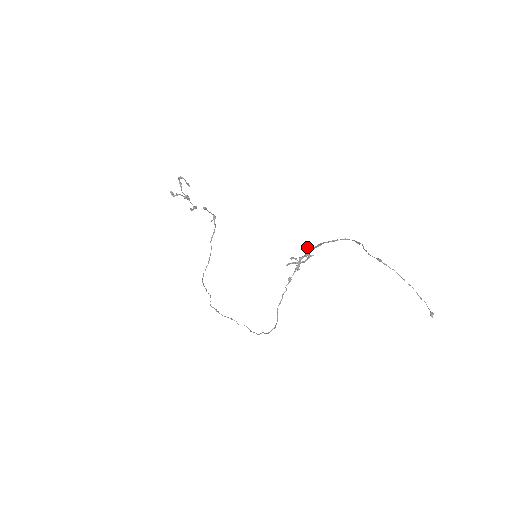
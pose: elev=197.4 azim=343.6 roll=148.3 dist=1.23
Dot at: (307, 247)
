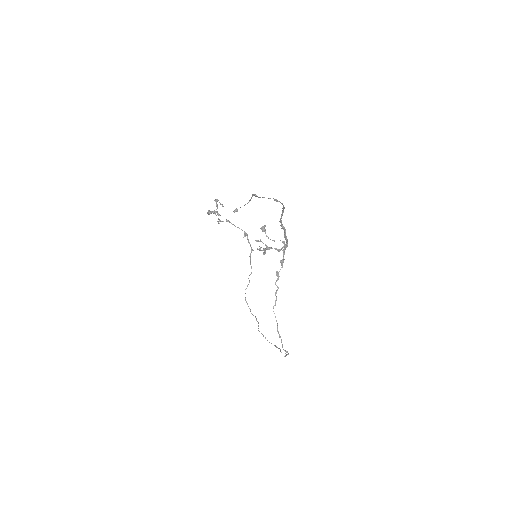
Dot at: (264, 226)
